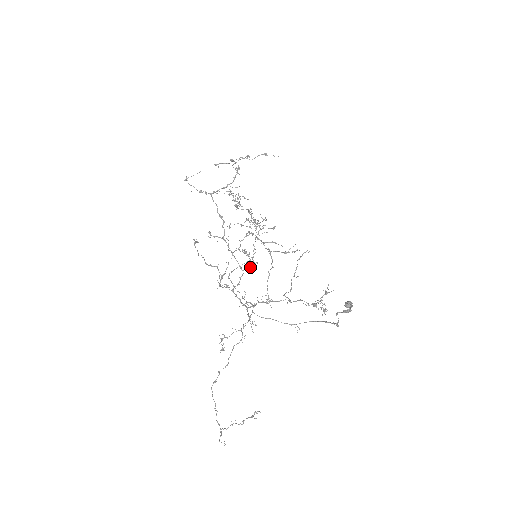
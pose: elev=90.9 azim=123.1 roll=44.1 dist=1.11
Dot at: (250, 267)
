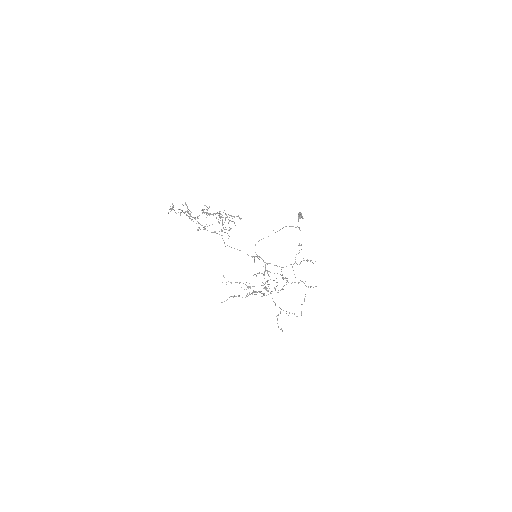
Dot at: occluded
